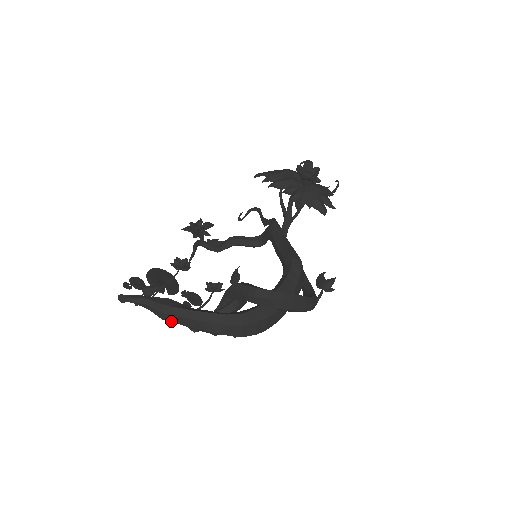
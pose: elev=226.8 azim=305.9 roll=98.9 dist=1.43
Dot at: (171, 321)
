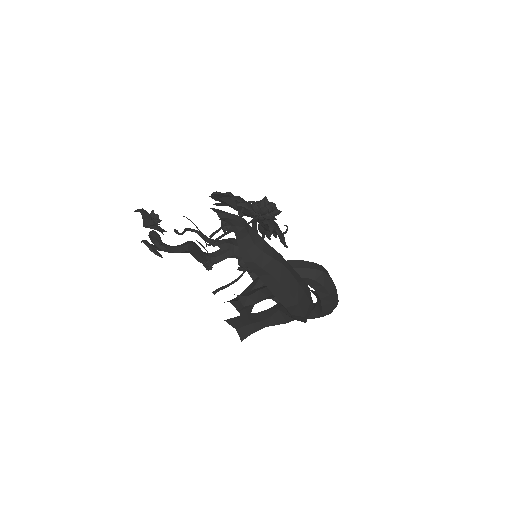
Dot at: (265, 267)
